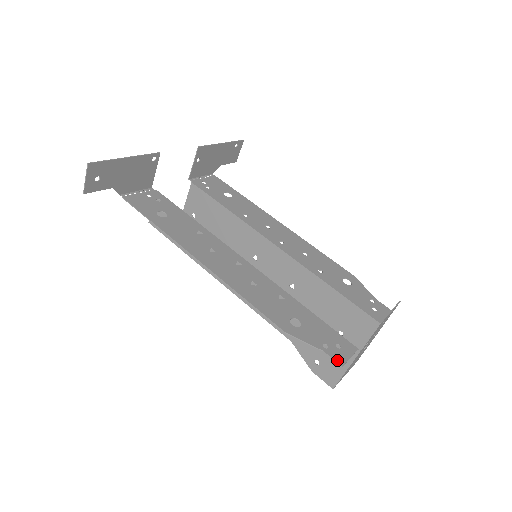
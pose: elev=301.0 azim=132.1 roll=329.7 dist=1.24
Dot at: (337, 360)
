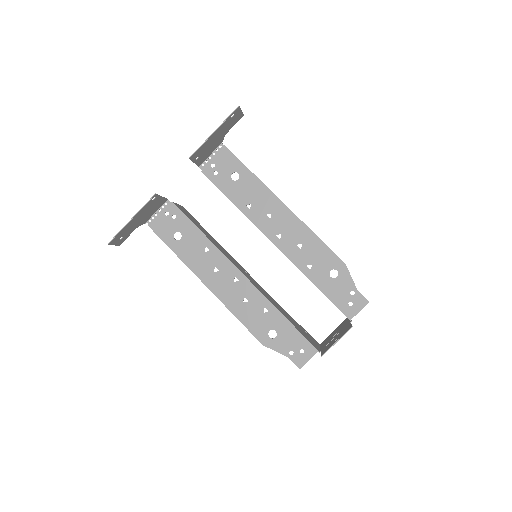
Dot at: (297, 364)
